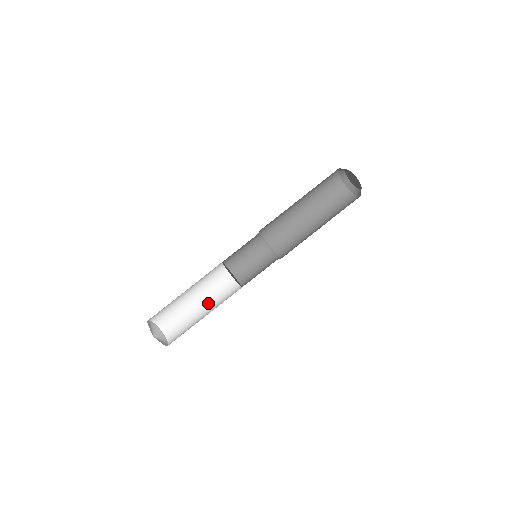
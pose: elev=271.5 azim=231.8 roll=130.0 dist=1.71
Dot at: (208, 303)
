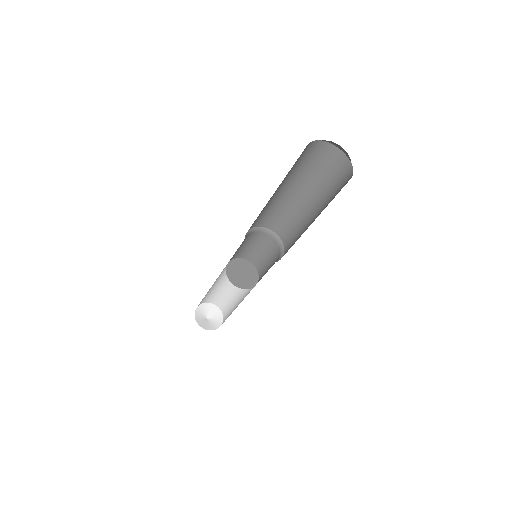
Dot at: (242, 292)
